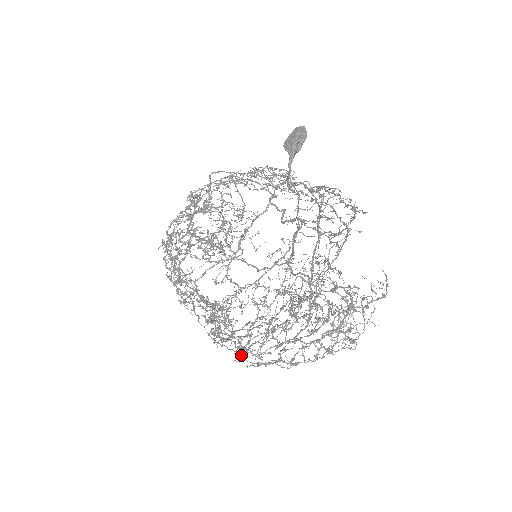
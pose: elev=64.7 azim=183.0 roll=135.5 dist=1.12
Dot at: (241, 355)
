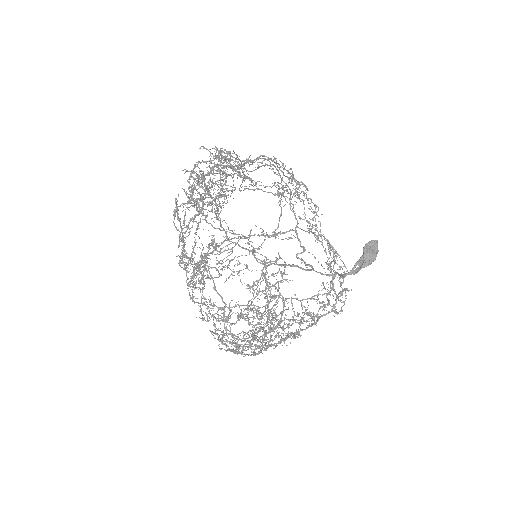
Dot at: occluded
